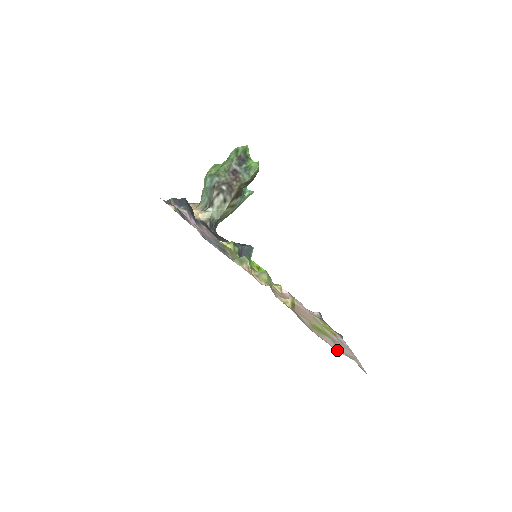
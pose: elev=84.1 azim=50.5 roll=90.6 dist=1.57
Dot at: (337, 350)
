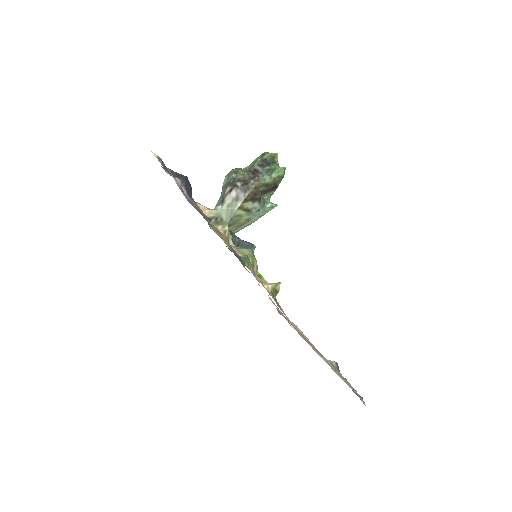
Dot at: (324, 360)
